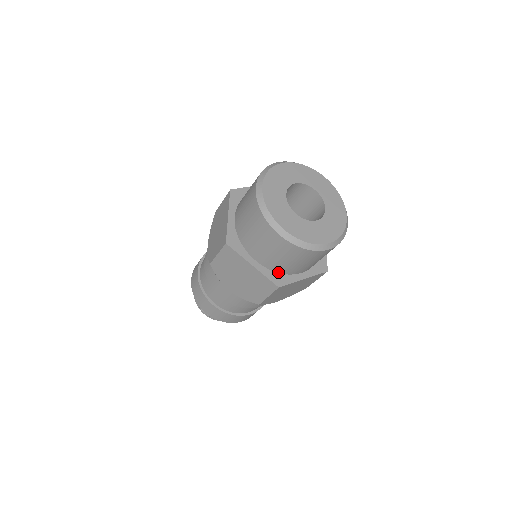
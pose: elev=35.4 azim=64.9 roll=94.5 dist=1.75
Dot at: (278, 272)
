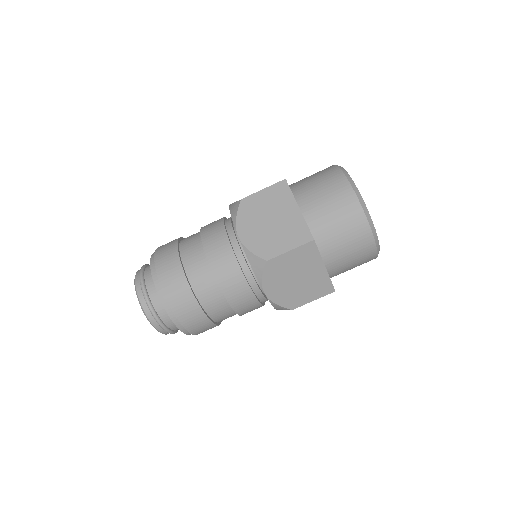
Dot at: (313, 236)
